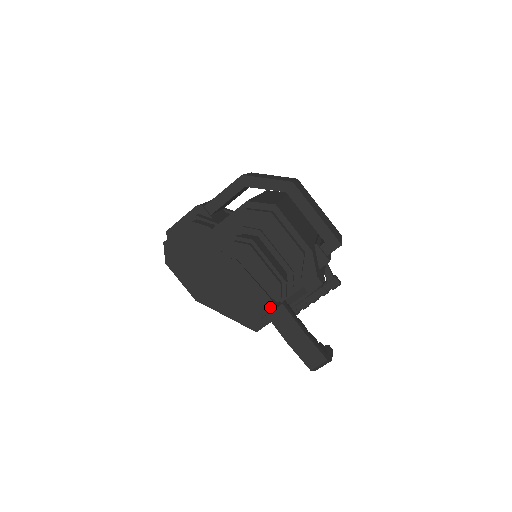
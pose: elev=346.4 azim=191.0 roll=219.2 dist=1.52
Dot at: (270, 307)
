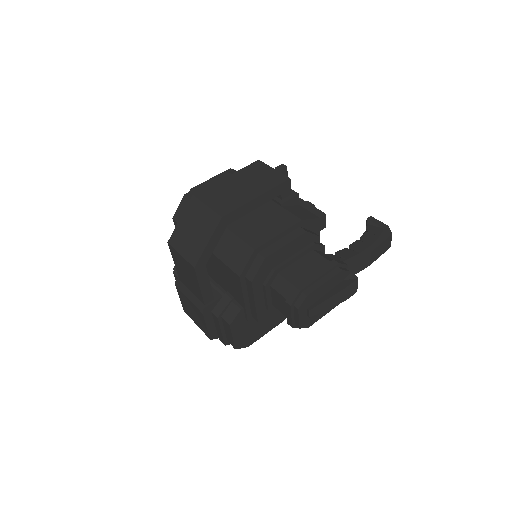
Dot at: (355, 284)
